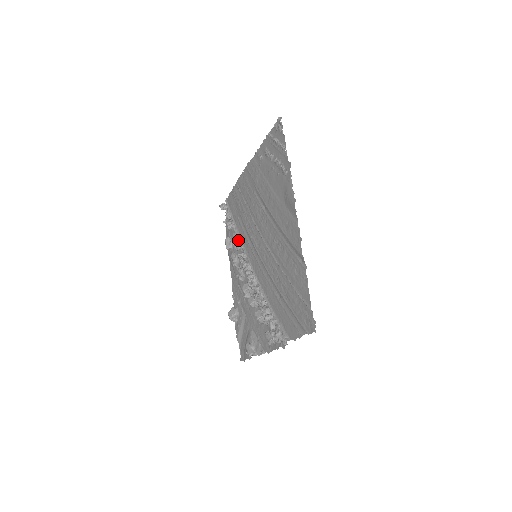
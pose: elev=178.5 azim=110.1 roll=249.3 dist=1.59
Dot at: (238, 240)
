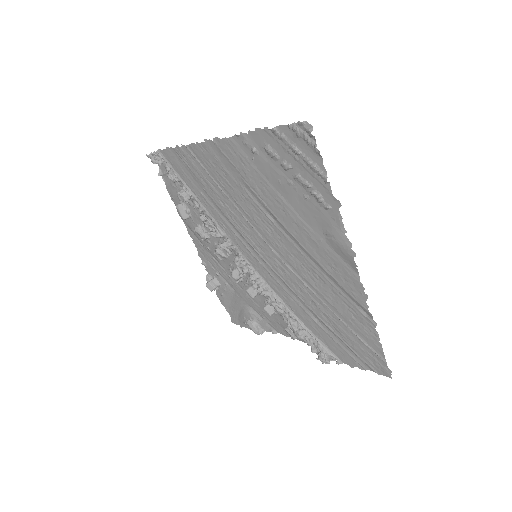
Dot at: (213, 226)
